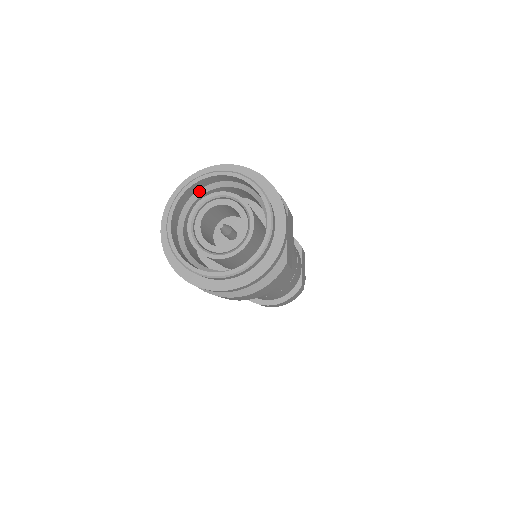
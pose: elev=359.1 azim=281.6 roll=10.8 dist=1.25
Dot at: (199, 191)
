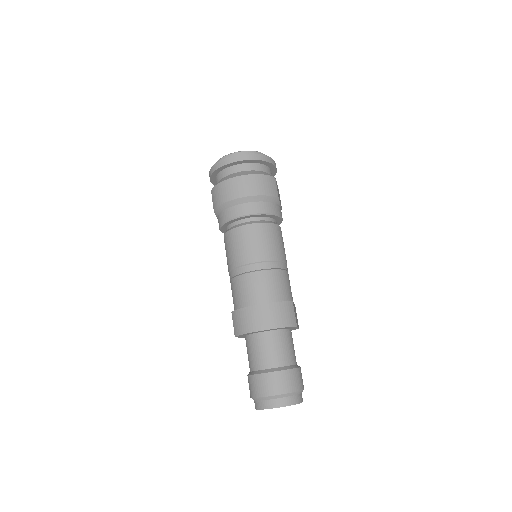
Dot at: occluded
